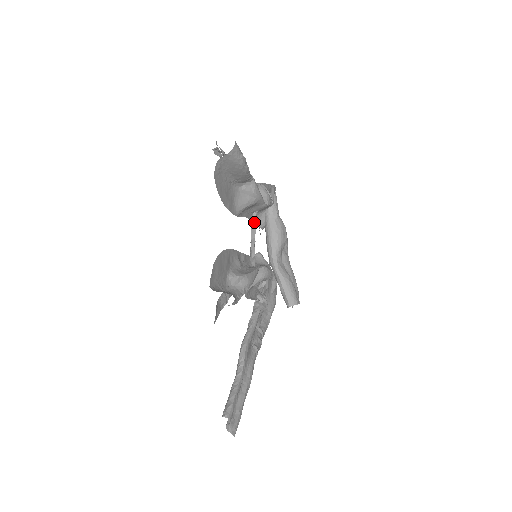
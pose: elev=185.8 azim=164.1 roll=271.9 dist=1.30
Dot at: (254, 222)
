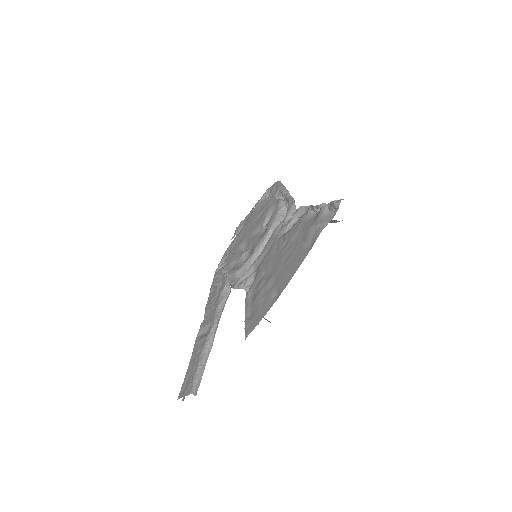
Dot at: occluded
